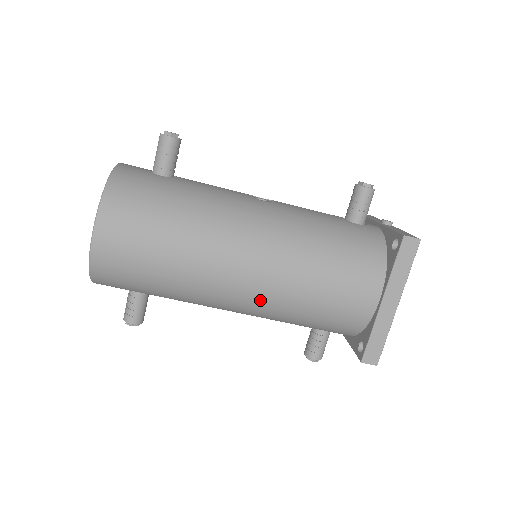
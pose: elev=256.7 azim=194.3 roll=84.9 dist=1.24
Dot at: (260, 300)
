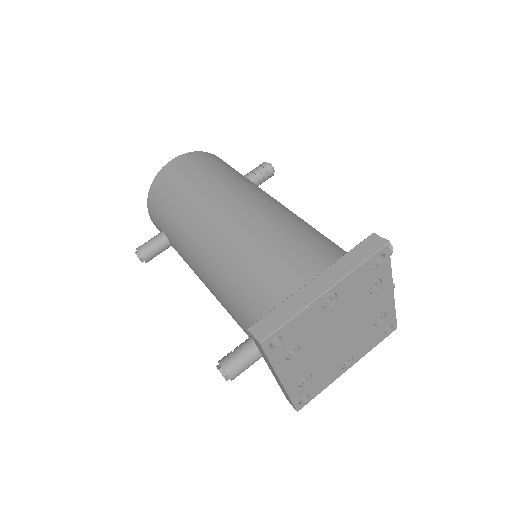
Dot at: (221, 240)
